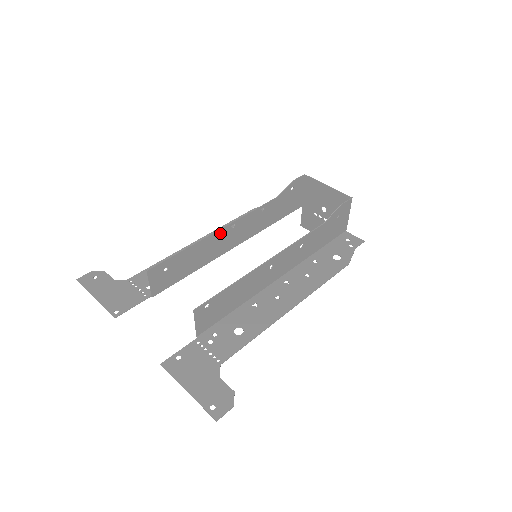
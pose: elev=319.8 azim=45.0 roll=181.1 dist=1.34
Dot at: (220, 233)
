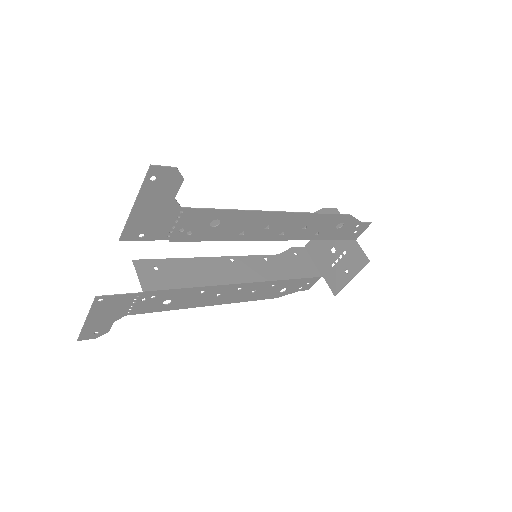
Dot at: (217, 261)
